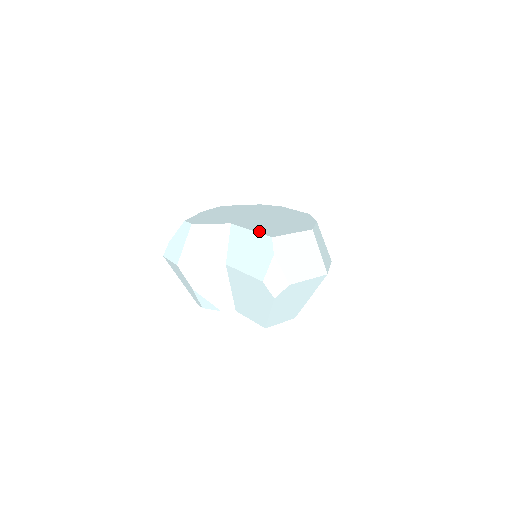
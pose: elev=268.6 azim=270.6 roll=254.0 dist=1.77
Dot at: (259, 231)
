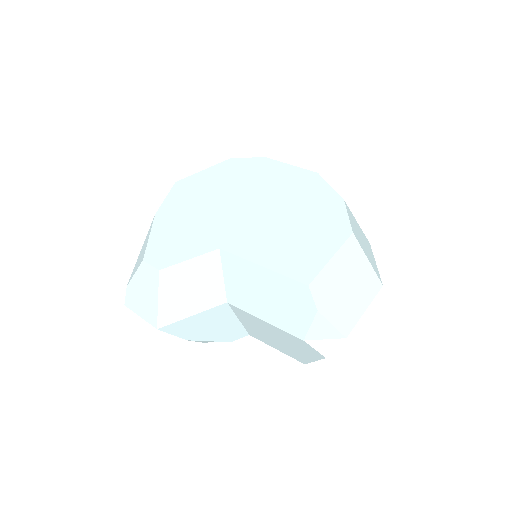
Dot at: (277, 267)
